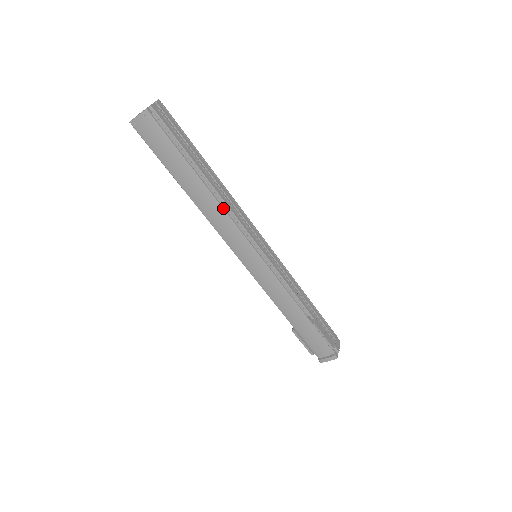
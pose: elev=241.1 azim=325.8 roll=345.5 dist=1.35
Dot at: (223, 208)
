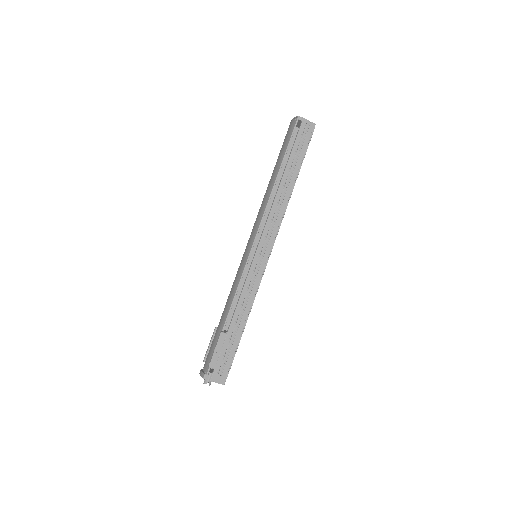
Dot at: (269, 200)
